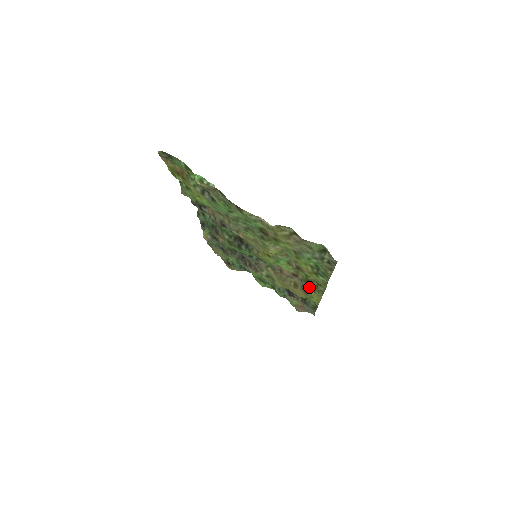
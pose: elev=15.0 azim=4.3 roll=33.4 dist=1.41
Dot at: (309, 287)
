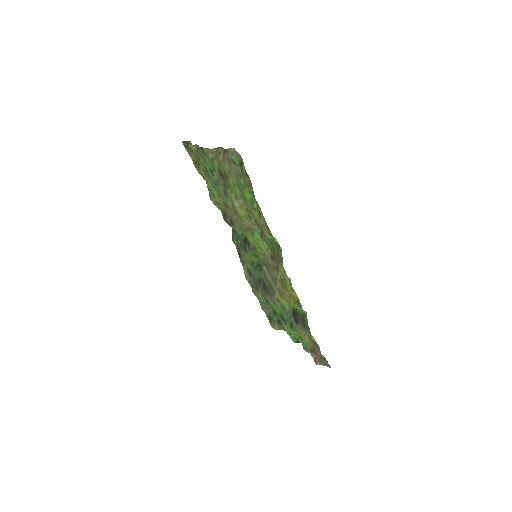
Dot at: (277, 261)
